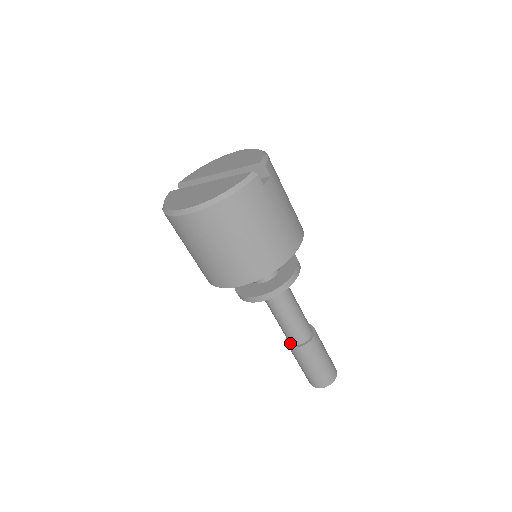
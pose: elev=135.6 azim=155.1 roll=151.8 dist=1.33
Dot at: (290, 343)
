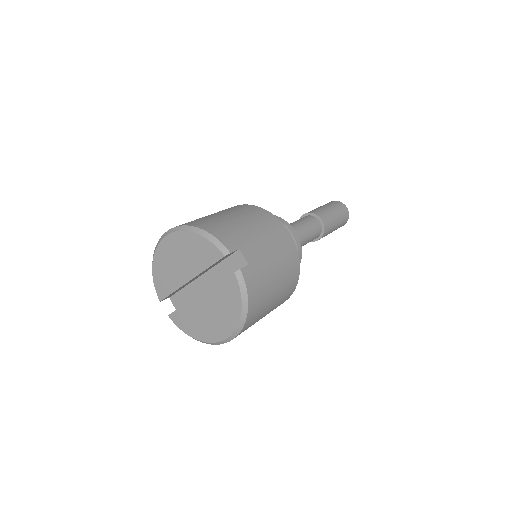
Dot at: occluded
